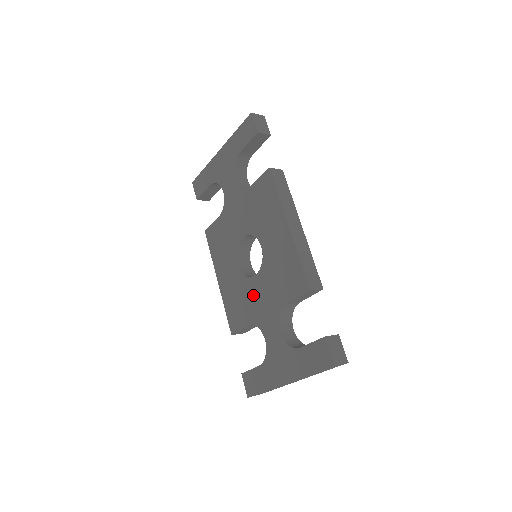
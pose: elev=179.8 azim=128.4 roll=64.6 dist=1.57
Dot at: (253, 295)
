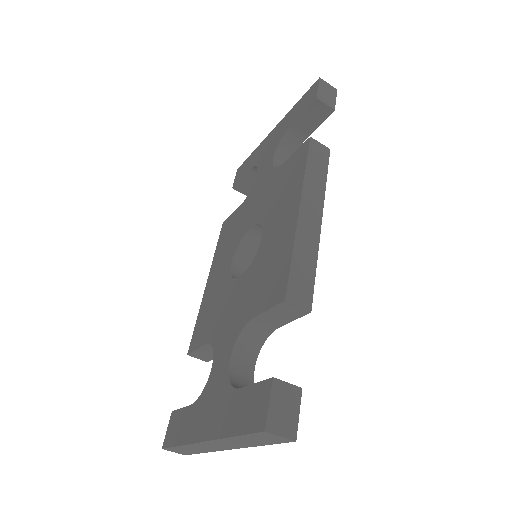
Dot at: (227, 303)
